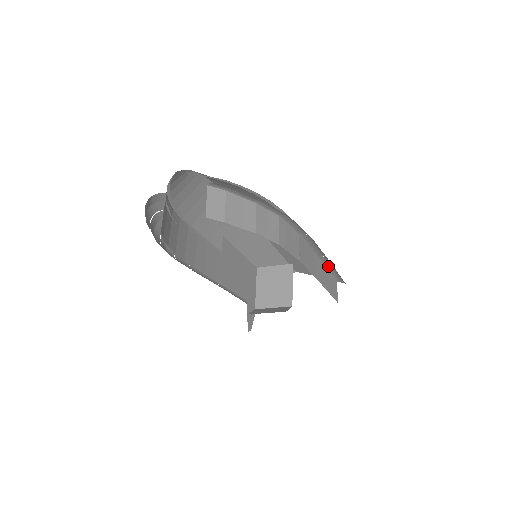
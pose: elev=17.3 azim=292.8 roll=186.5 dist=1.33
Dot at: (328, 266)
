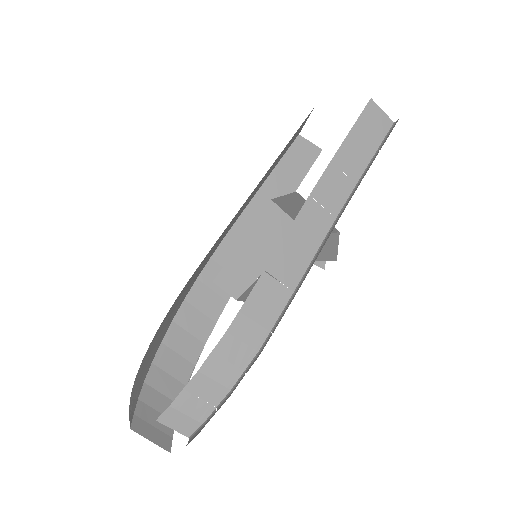
Dot at: (335, 157)
